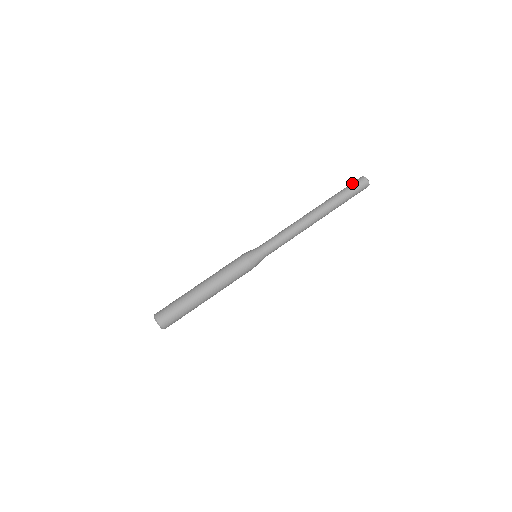
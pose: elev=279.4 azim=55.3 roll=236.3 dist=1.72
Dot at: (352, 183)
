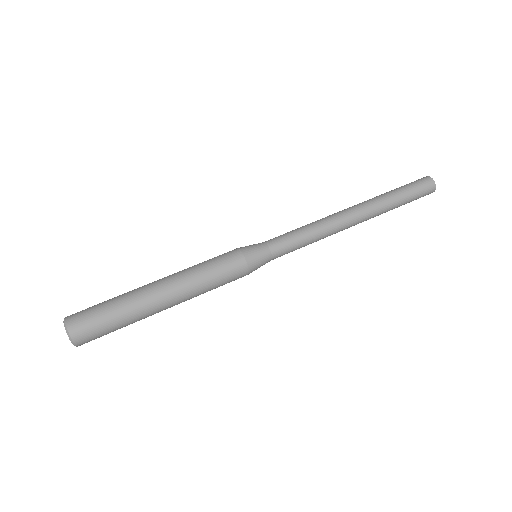
Dot at: occluded
